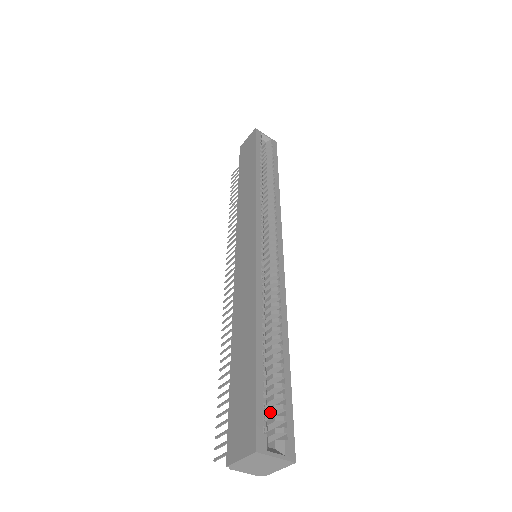
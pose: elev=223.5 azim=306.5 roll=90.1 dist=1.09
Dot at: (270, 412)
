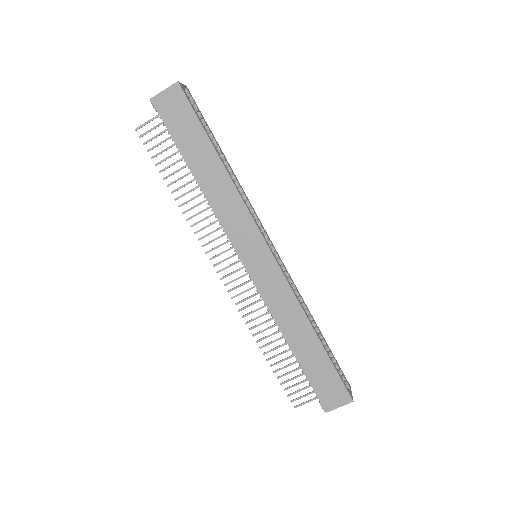
Dot at: occluded
